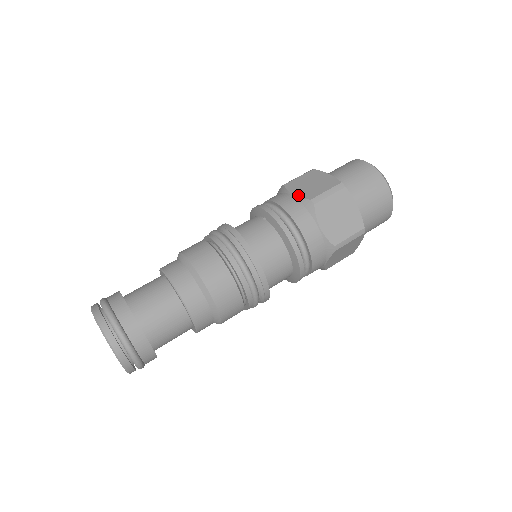
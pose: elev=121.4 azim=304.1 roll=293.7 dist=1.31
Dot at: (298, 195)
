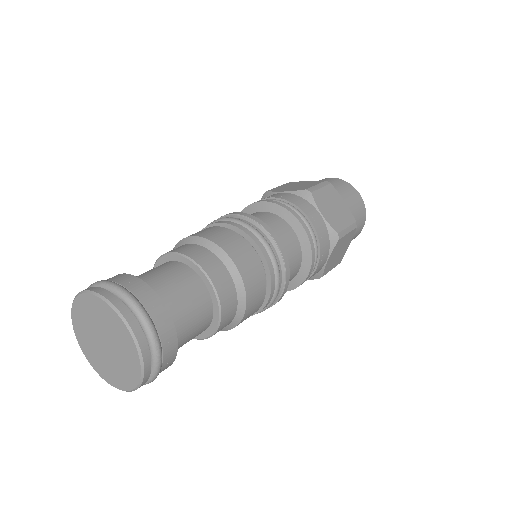
Dot at: occluded
